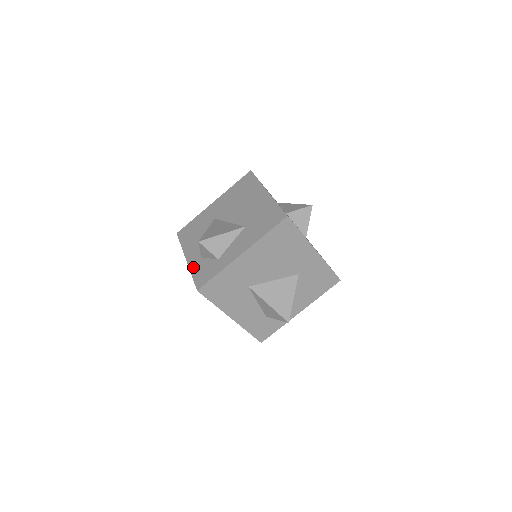
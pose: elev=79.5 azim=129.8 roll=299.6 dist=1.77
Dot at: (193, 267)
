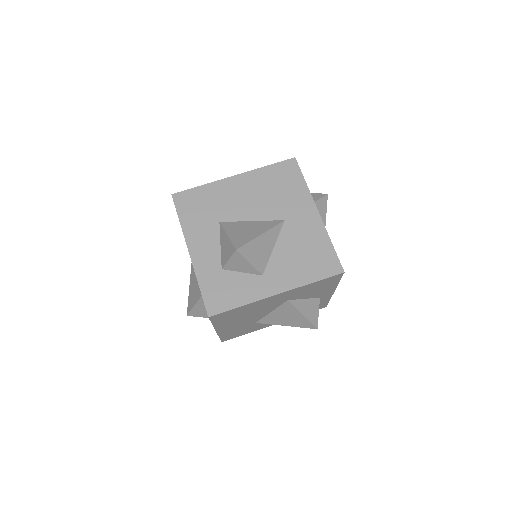
Dot at: occluded
